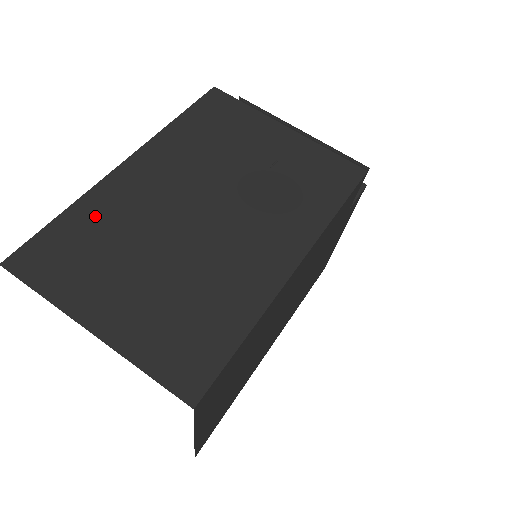
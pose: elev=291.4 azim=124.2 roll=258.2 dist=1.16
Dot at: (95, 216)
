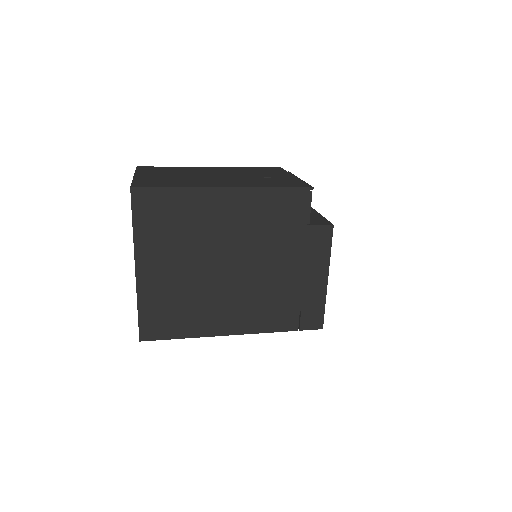
Dot at: (179, 169)
